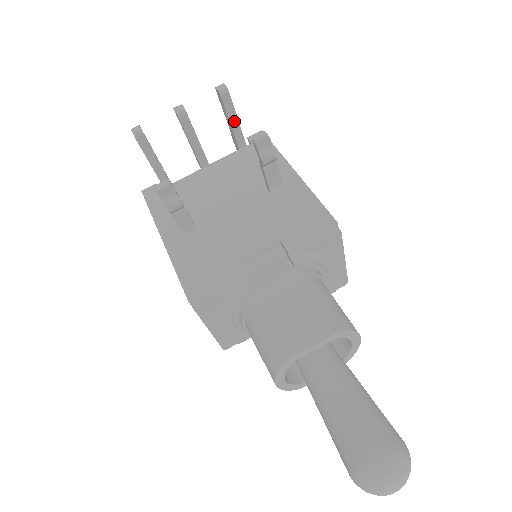
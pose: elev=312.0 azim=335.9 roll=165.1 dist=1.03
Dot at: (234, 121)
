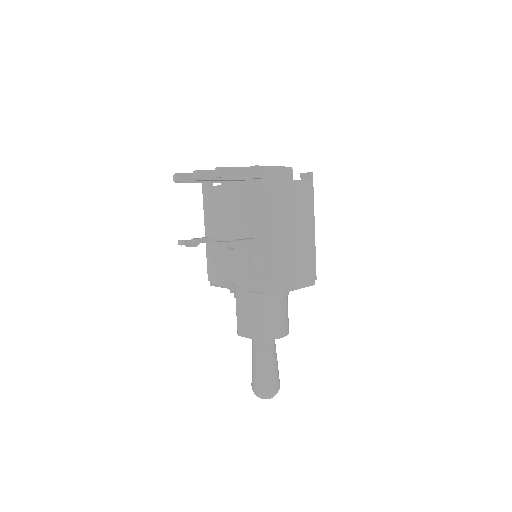
Dot at: occluded
